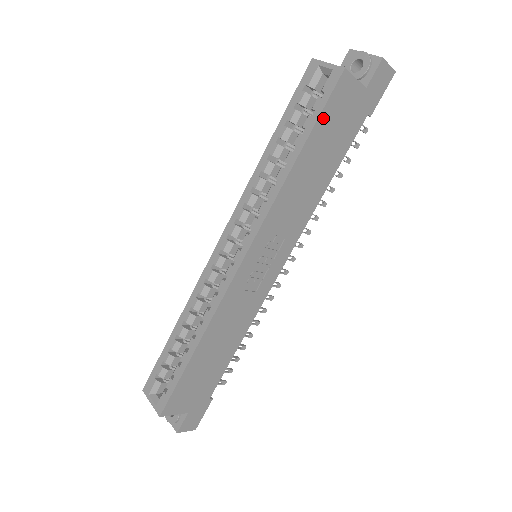
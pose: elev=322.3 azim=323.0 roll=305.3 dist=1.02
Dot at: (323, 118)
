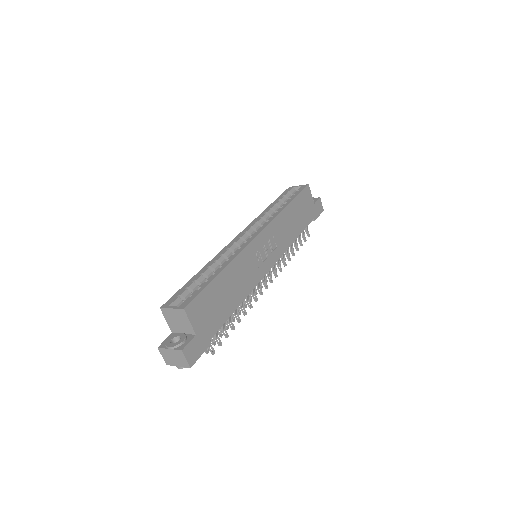
Dot at: (300, 197)
